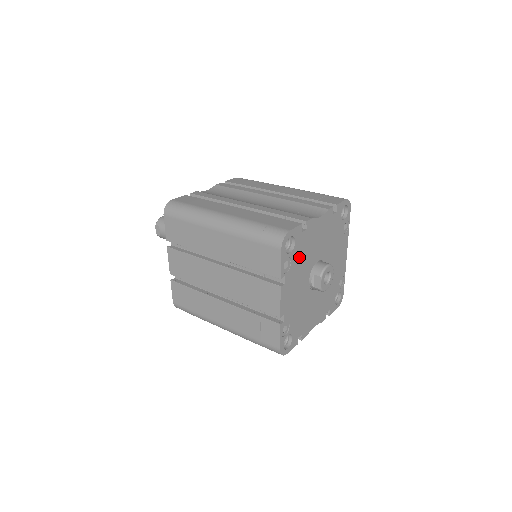
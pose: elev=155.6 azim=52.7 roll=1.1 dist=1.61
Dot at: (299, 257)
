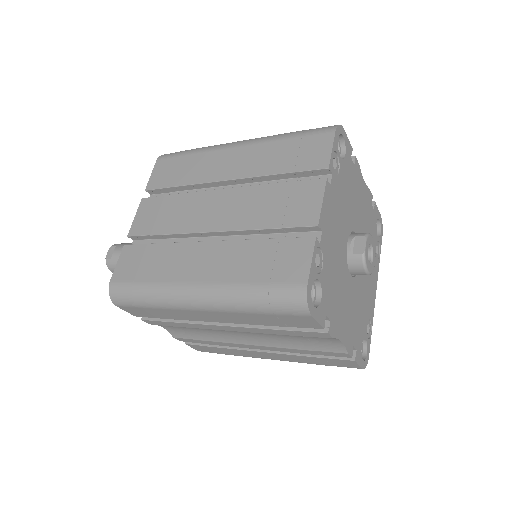
Dot at: (345, 184)
